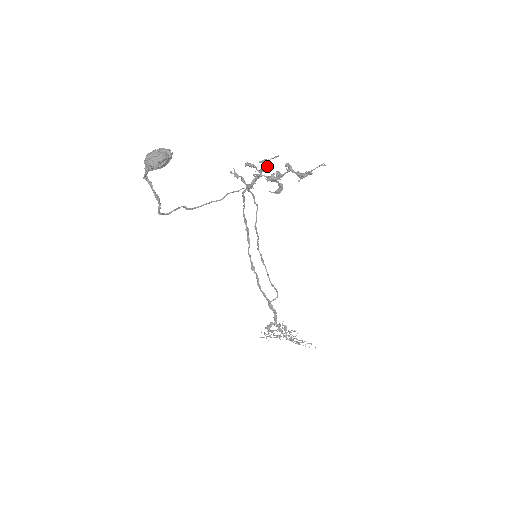
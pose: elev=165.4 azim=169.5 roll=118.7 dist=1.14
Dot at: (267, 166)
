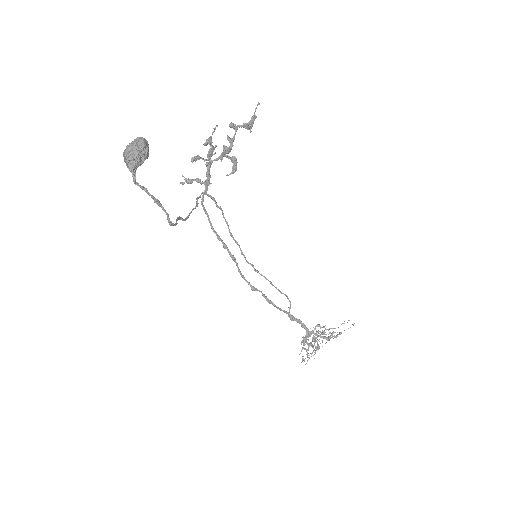
Dot at: (212, 146)
